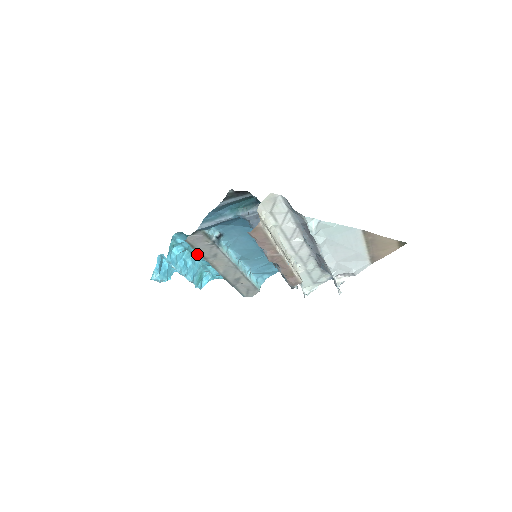
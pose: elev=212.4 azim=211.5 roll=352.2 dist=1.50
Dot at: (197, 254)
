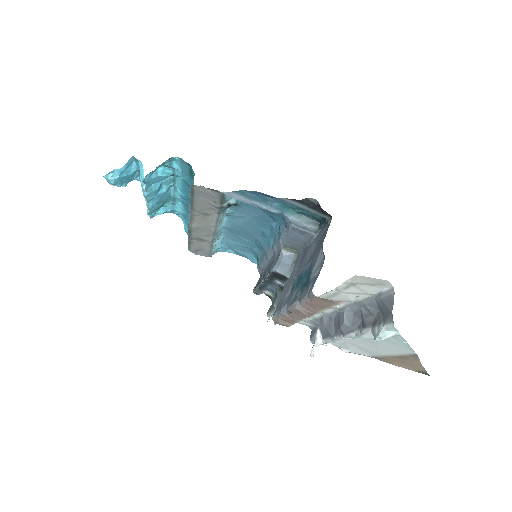
Dot at: (181, 188)
